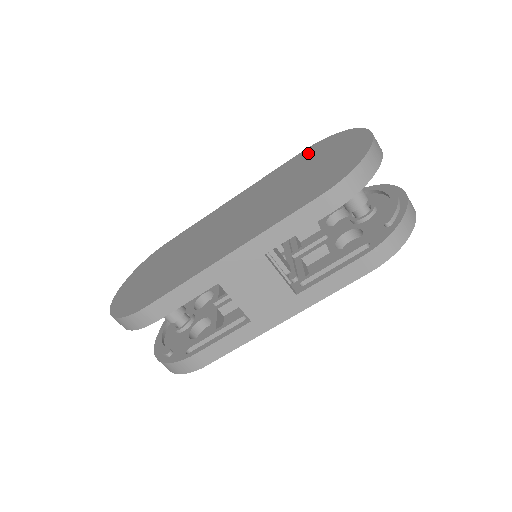
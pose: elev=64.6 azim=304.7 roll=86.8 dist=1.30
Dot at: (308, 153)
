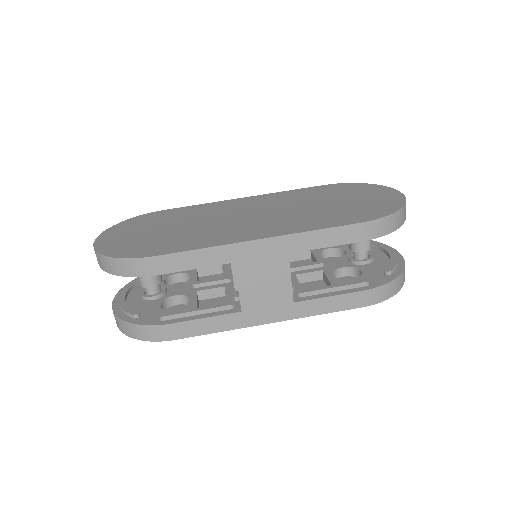
Dot at: (333, 188)
